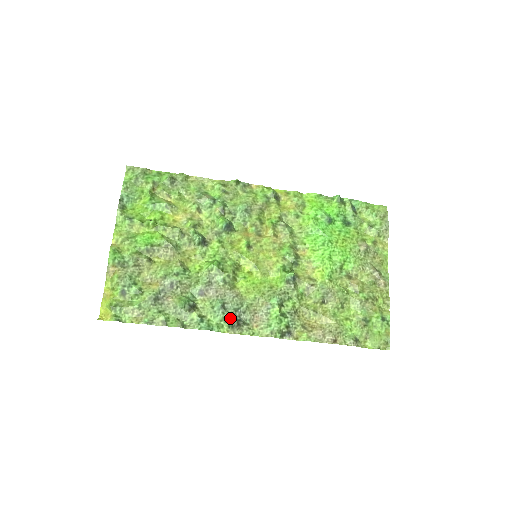
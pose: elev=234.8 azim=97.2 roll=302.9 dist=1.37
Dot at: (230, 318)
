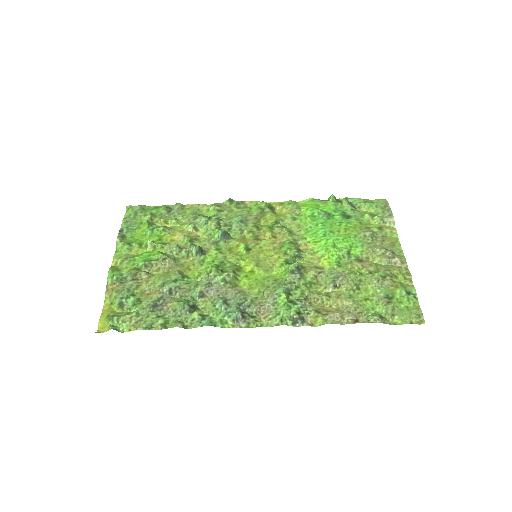
Dot at: (233, 312)
